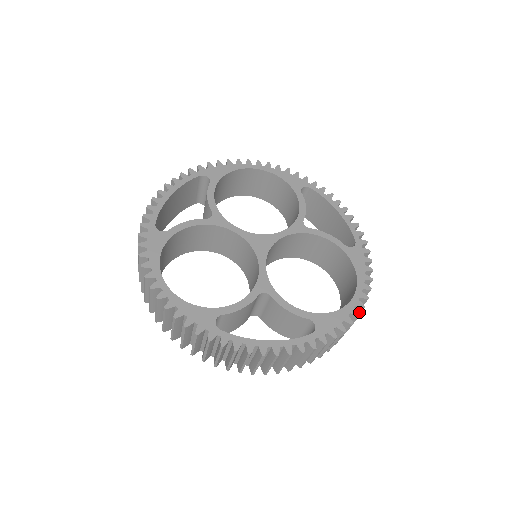
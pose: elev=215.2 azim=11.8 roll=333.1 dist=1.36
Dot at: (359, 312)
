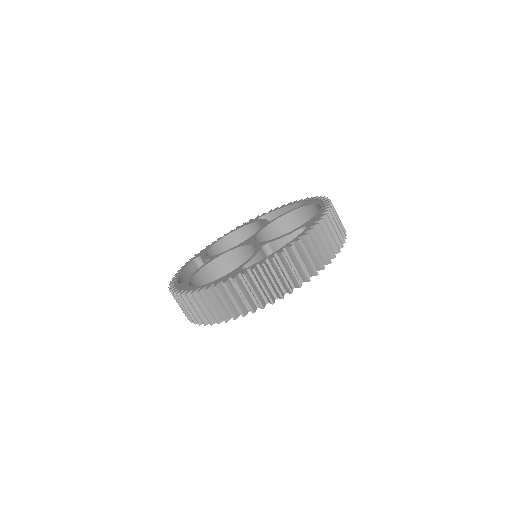
Dot at: occluded
